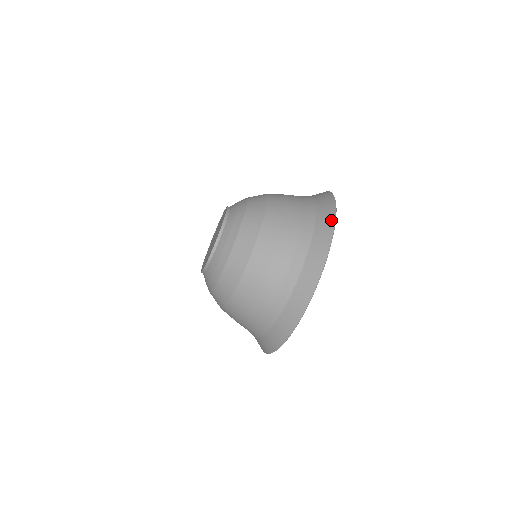
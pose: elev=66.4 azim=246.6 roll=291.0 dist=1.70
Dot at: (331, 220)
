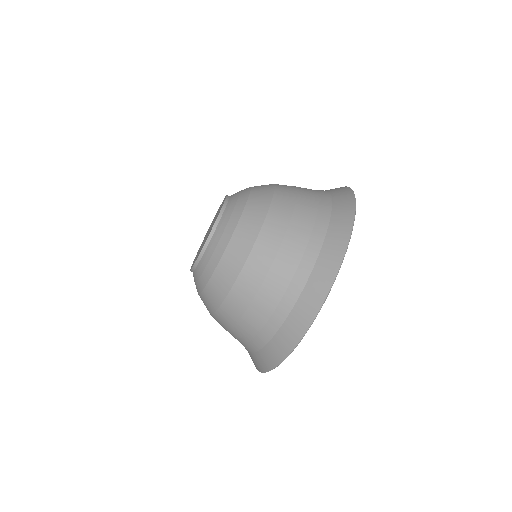
Dot at: (346, 231)
